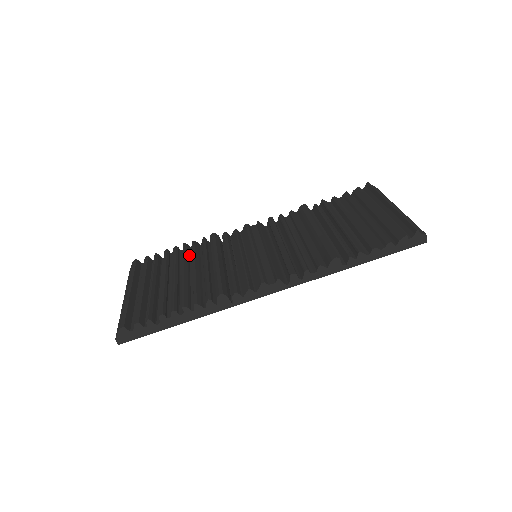
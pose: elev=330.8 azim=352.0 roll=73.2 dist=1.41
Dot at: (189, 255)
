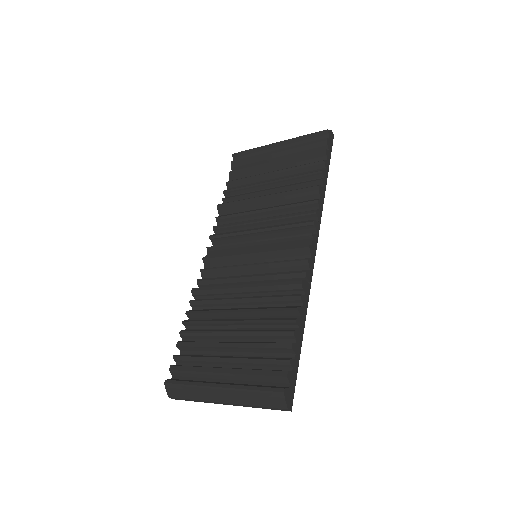
Dot at: occluded
